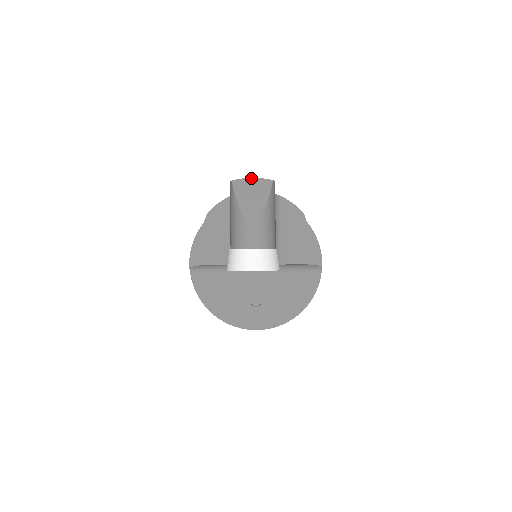
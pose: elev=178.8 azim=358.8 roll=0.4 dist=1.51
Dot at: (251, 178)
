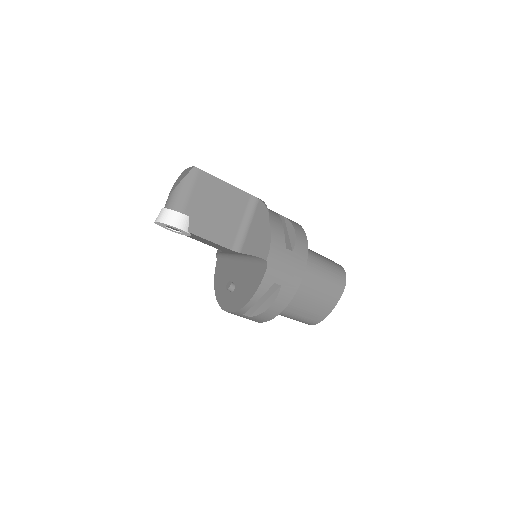
Dot at: (190, 167)
